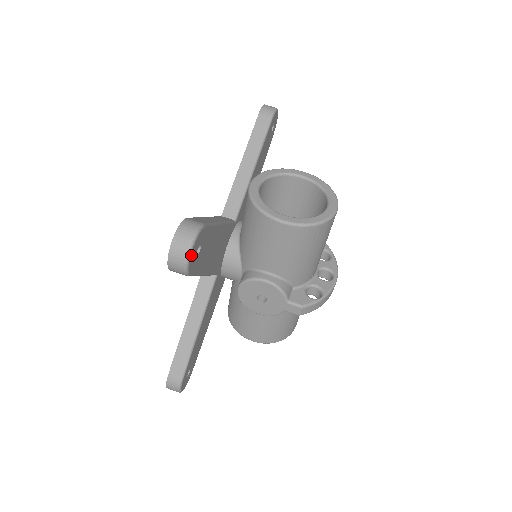
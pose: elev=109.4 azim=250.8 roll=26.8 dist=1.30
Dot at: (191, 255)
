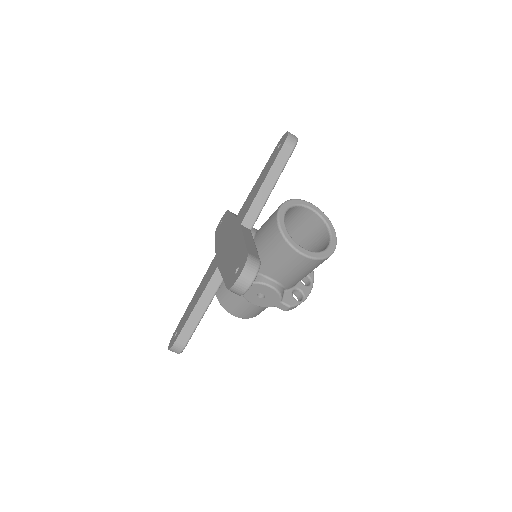
Dot at: (251, 285)
